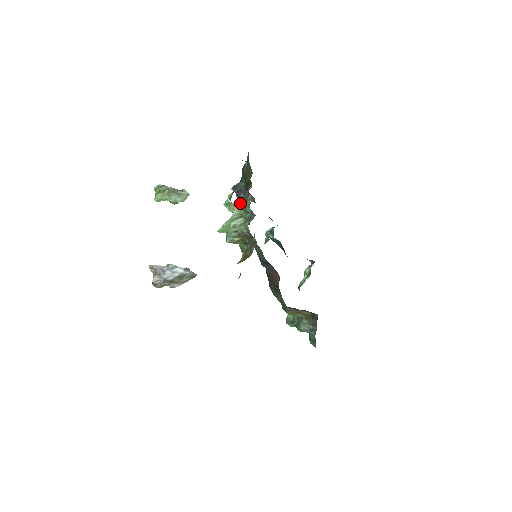
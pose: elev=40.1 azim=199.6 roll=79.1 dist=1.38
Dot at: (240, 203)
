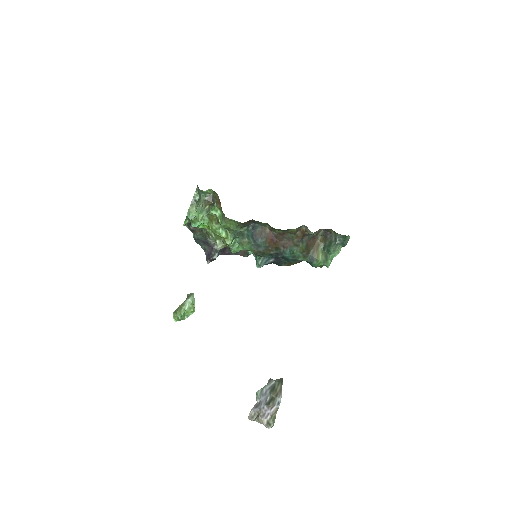
Dot at: (191, 203)
